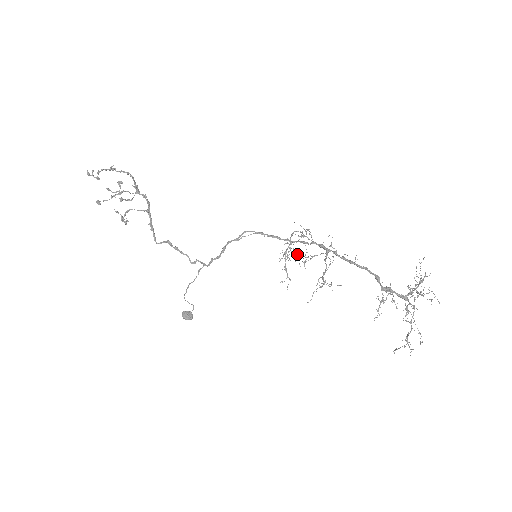
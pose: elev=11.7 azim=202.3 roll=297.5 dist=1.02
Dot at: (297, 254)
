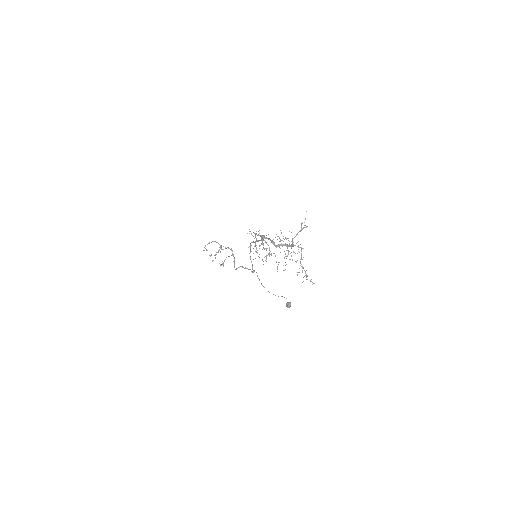
Dot at: occluded
